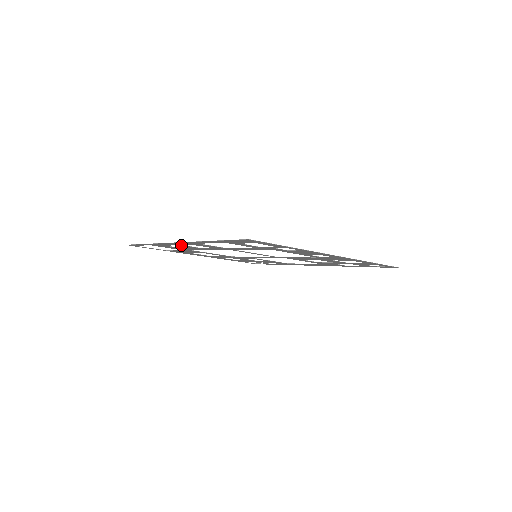
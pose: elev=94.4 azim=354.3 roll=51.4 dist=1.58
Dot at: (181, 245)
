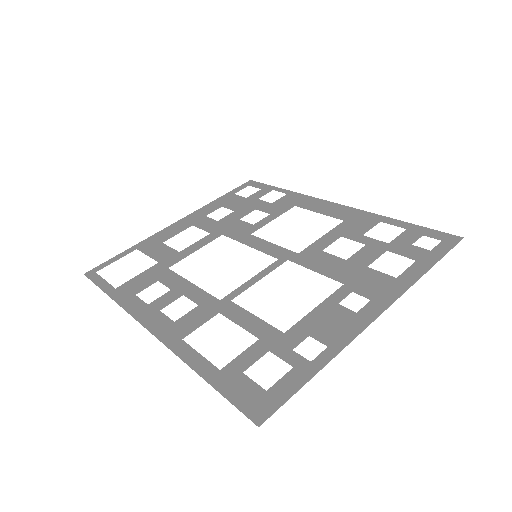
Dot at: (157, 308)
